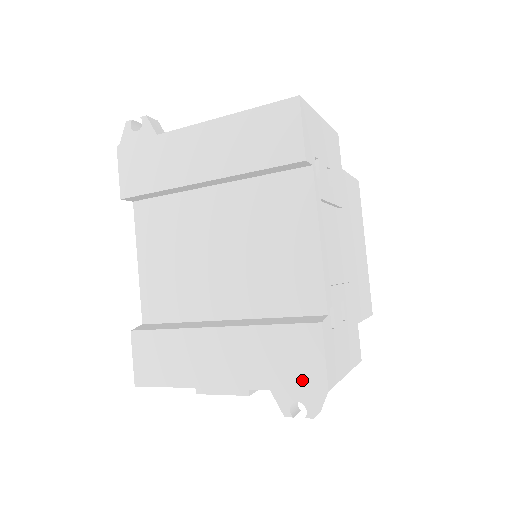
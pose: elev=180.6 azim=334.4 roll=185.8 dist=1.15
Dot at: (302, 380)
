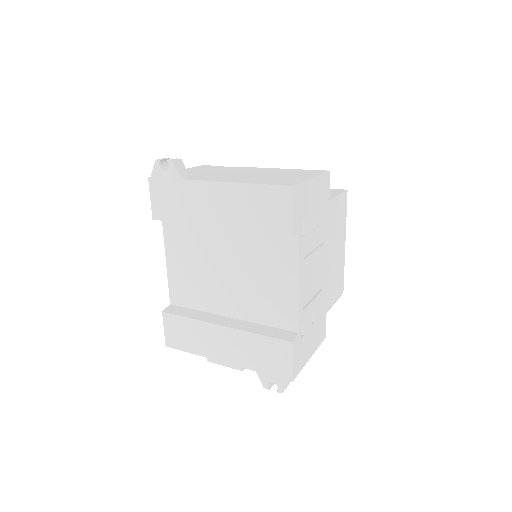
Dot at: (277, 371)
